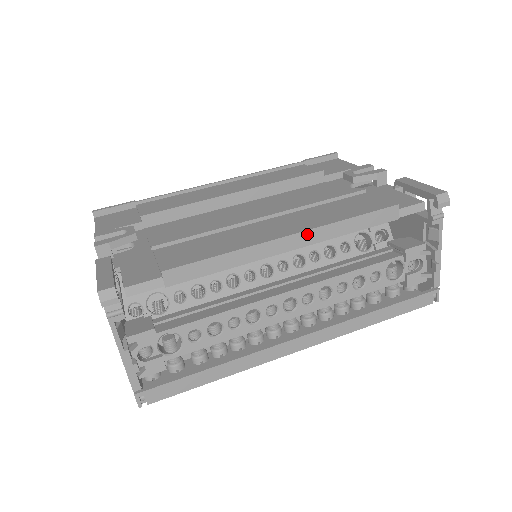
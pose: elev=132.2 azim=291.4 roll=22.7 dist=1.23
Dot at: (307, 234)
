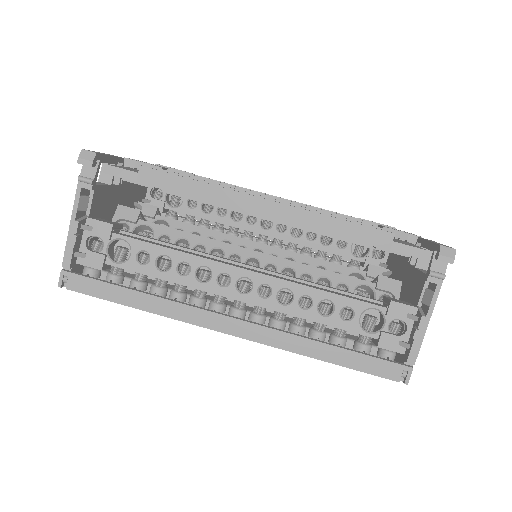
Dot at: (285, 208)
